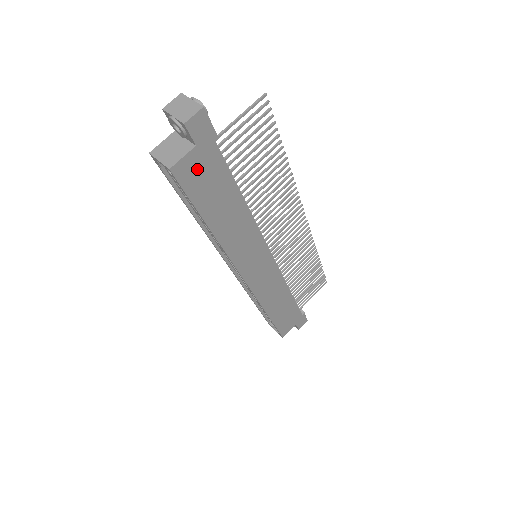
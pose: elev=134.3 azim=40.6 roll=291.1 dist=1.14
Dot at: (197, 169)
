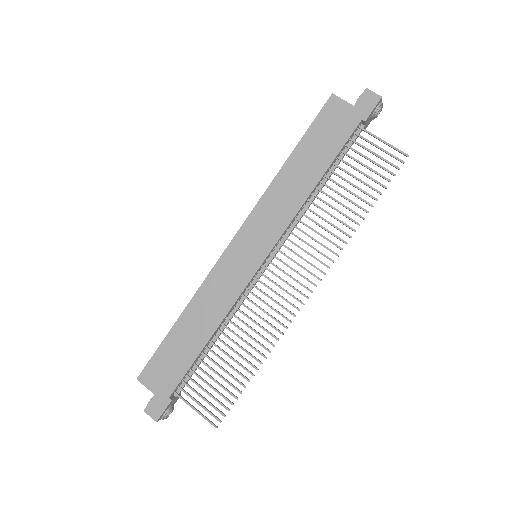
Dot at: (337, 117)
